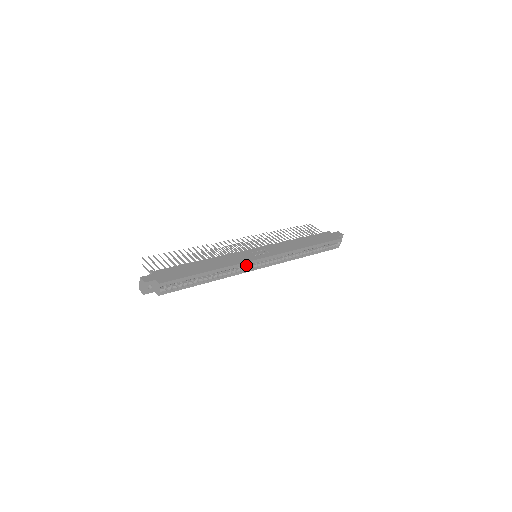
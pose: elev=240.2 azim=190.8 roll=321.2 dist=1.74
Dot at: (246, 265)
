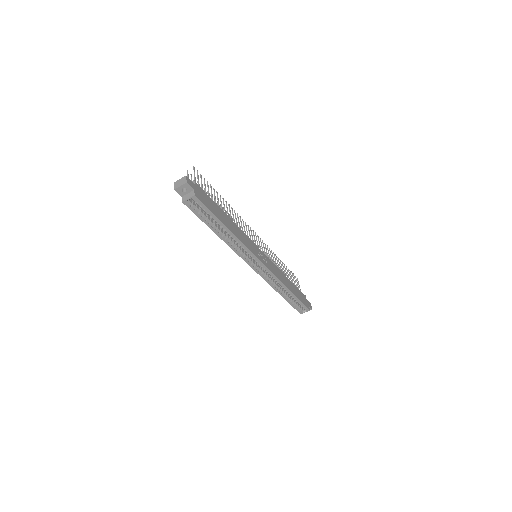
Dot at: (247, 254)
